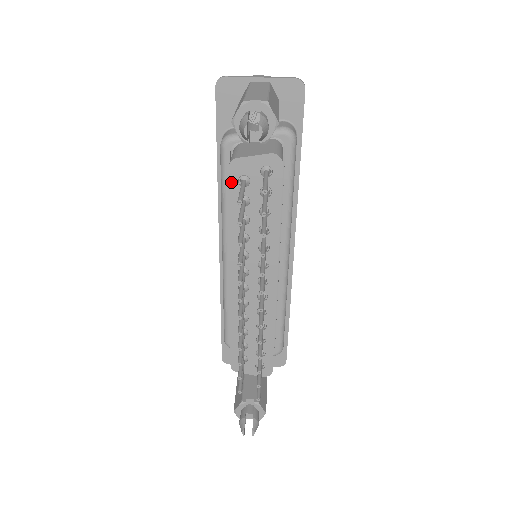
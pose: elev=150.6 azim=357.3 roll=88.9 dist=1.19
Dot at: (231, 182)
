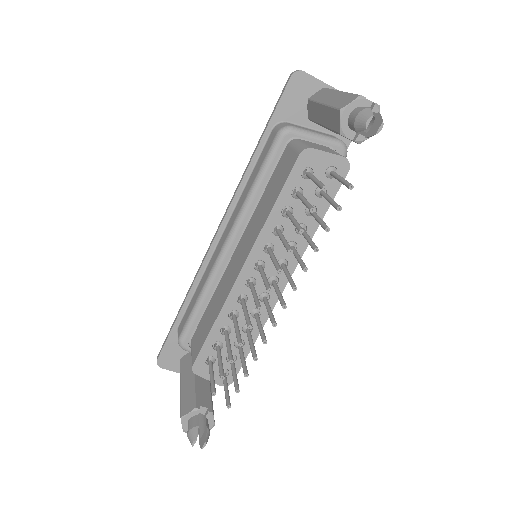
Dot at: (295, 169)
